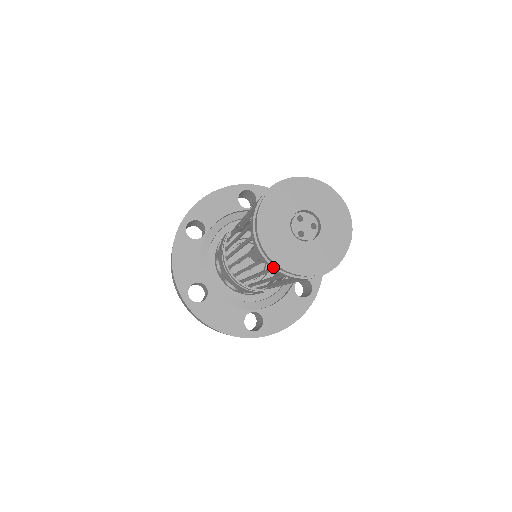
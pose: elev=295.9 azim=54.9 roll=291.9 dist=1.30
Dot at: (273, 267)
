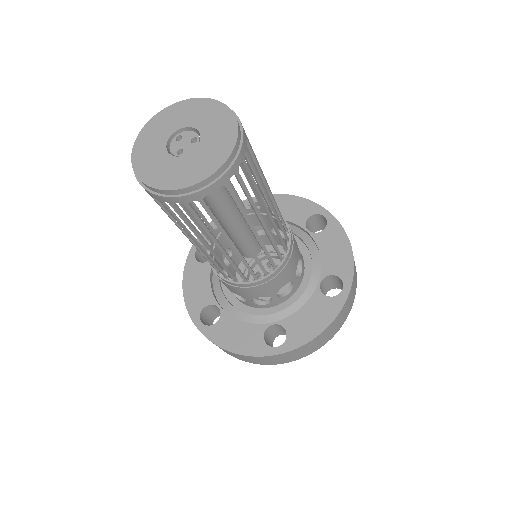
Dot at: (152, 193)
